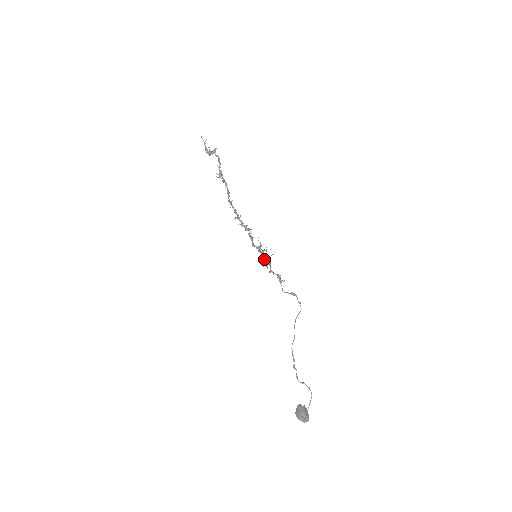
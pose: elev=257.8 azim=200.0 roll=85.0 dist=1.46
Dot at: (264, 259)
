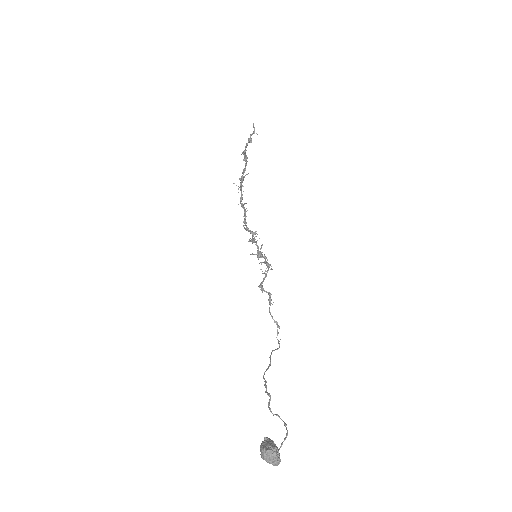
Dot at: (265, 262)
